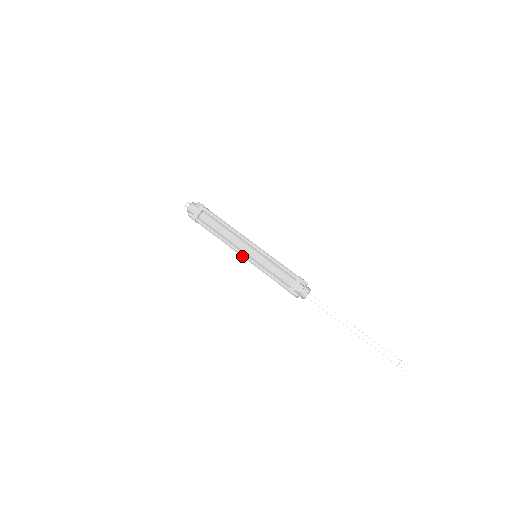
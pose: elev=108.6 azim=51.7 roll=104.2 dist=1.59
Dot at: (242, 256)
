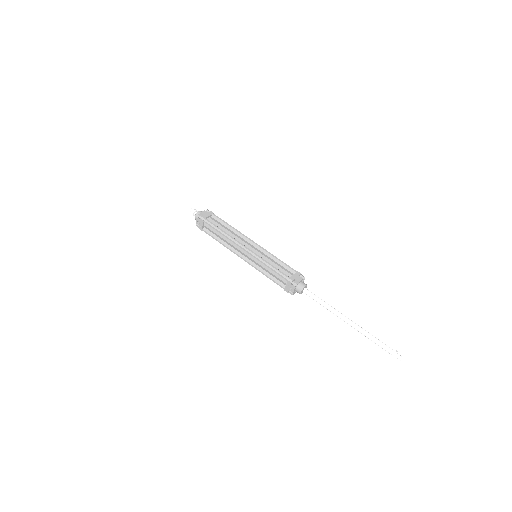
Dot at: (245, 249)
